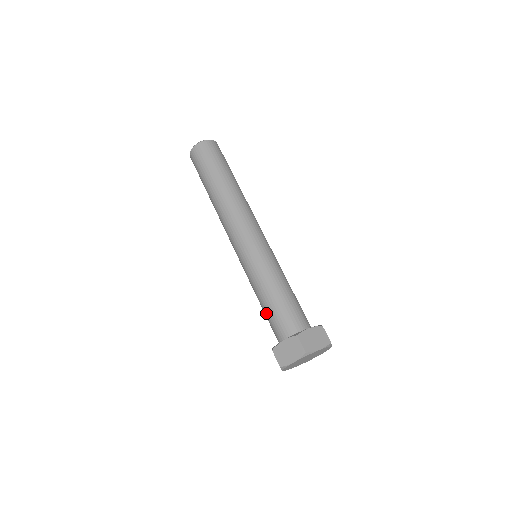
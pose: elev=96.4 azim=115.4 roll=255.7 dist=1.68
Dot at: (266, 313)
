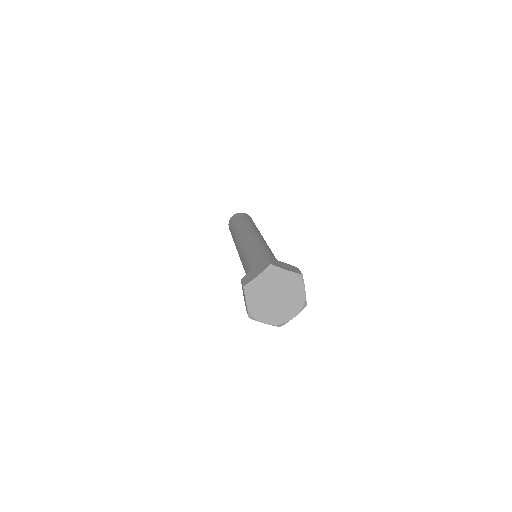
Dot at: occluded
